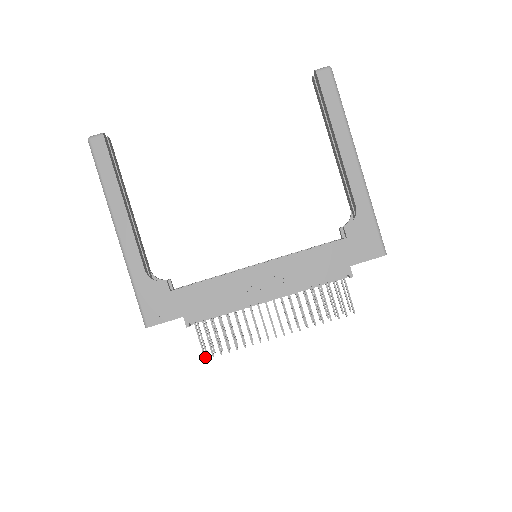
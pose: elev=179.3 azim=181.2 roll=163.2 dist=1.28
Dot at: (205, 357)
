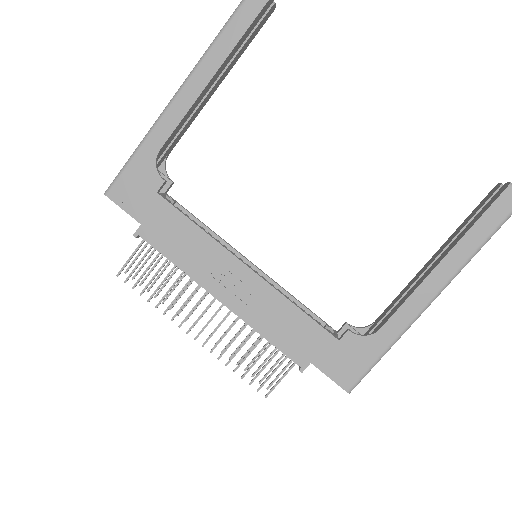
Dot at: (118, 274)
